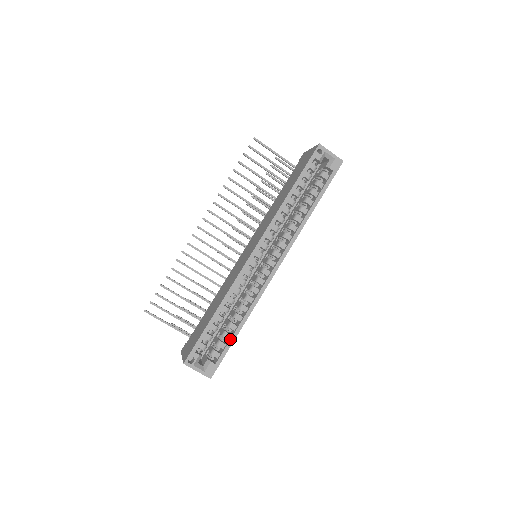
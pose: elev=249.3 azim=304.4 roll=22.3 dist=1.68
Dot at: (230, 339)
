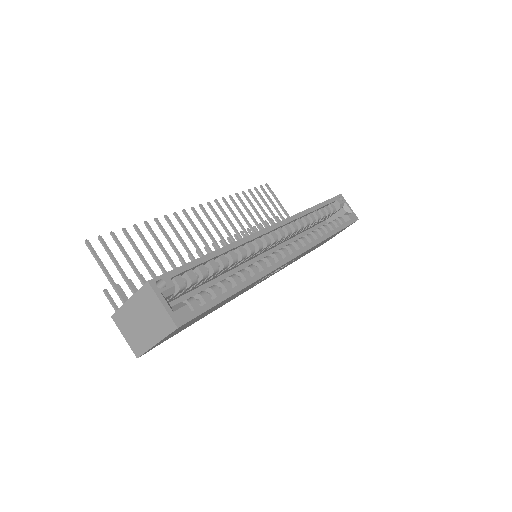
Dot at: occluded
